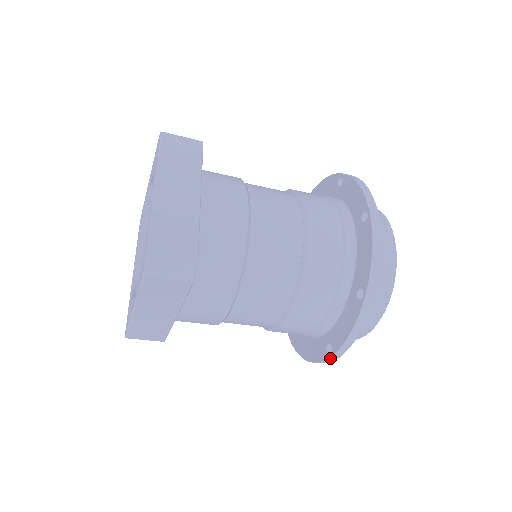
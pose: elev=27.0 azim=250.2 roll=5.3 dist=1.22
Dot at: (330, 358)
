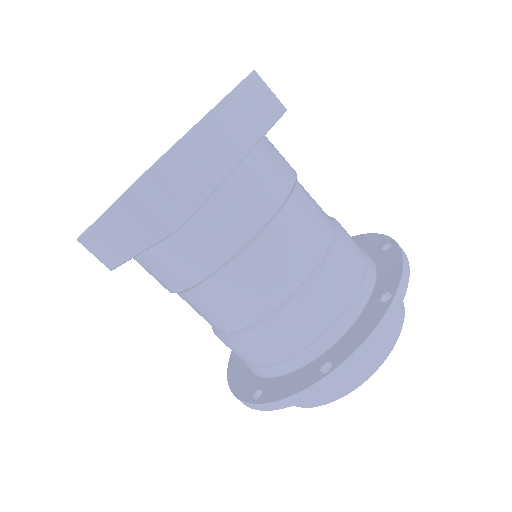
Dot at: (252, 404)
